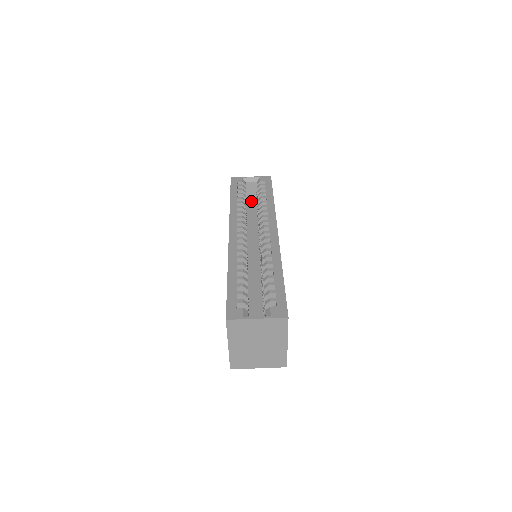
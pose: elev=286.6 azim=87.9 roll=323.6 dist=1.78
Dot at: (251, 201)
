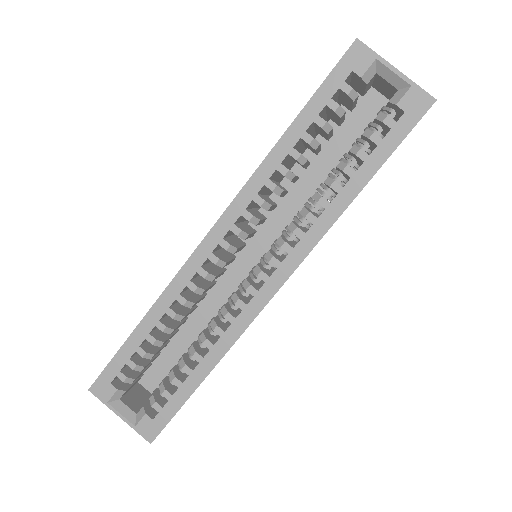
Dot at: (377, 96)
